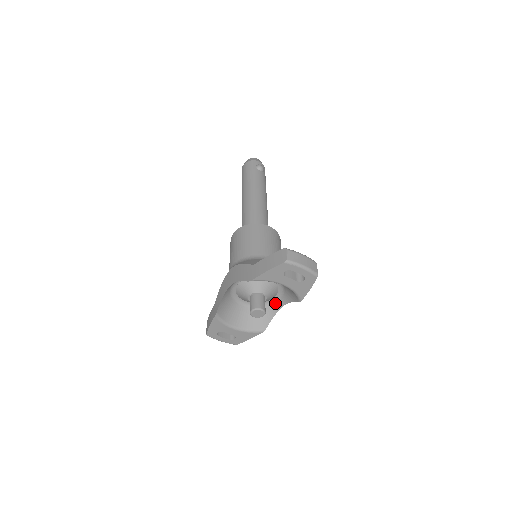
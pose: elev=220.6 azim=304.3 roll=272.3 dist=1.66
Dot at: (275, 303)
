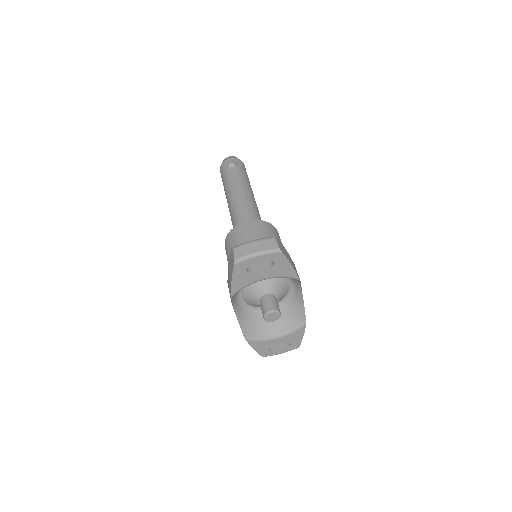
Dot at: (295, 290)
